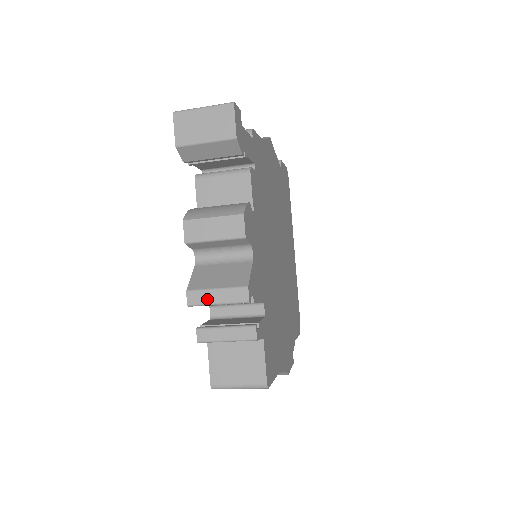
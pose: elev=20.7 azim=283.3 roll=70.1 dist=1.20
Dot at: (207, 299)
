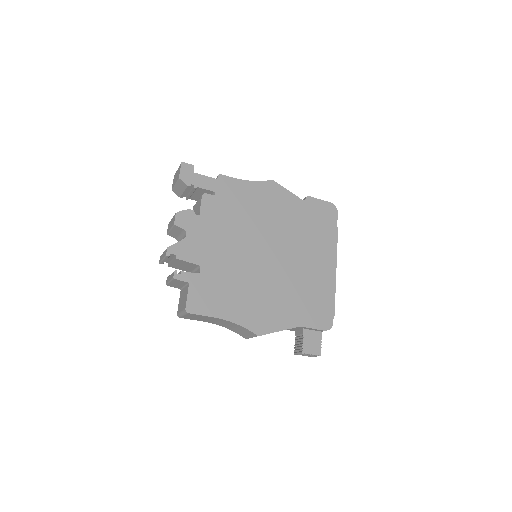
Dot at: occluded
